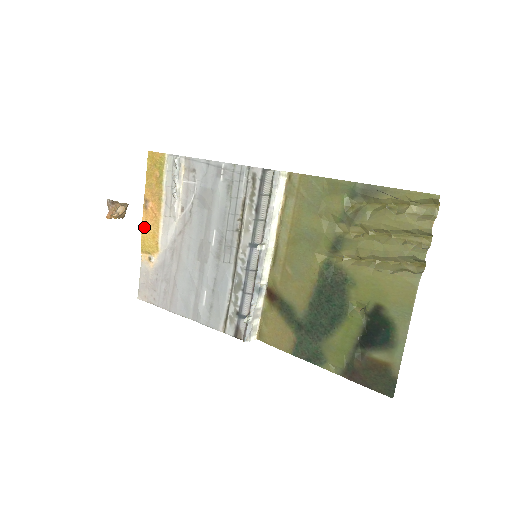
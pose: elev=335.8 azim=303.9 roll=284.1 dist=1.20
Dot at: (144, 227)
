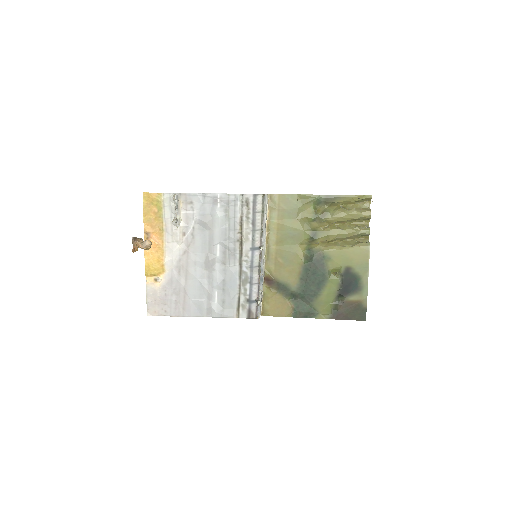
Dot at: (147, 255)
